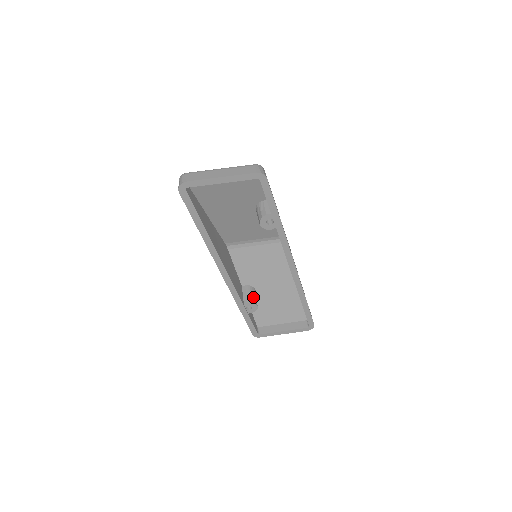
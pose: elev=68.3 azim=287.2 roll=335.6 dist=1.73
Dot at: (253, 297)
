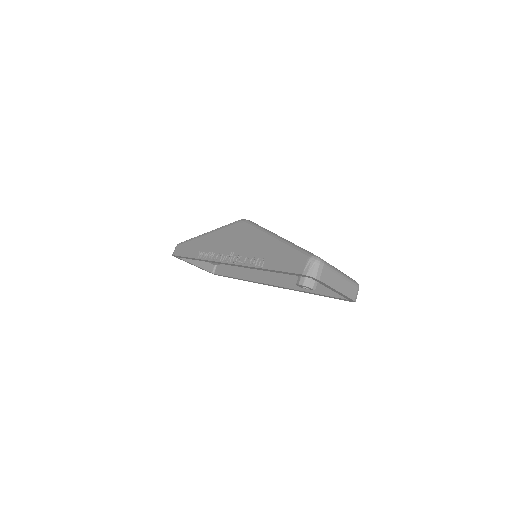
Dot at: occluded
